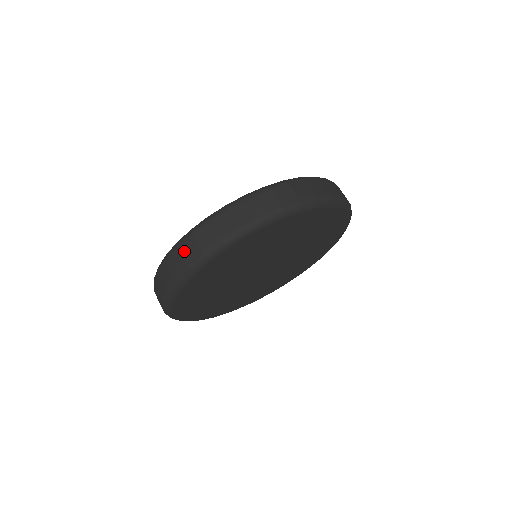
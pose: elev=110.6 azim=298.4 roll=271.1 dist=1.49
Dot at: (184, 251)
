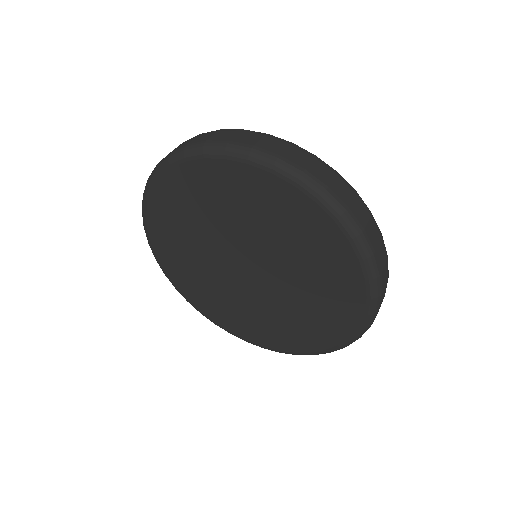
Dot at: (182, 144)
